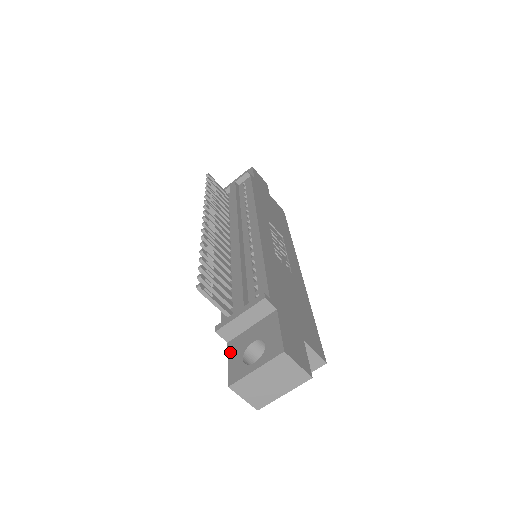
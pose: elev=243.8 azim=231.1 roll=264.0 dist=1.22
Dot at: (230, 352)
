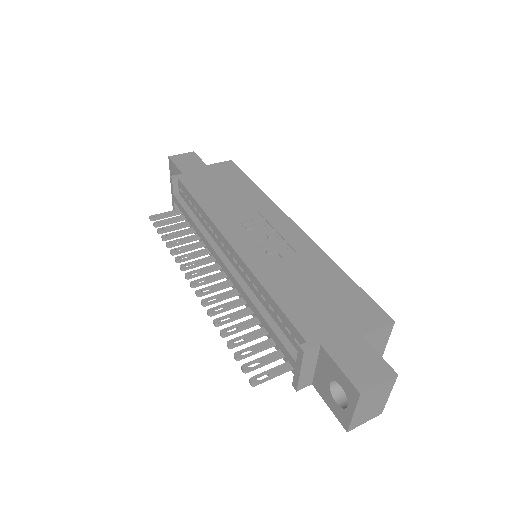
Dot at: (321, 395)
